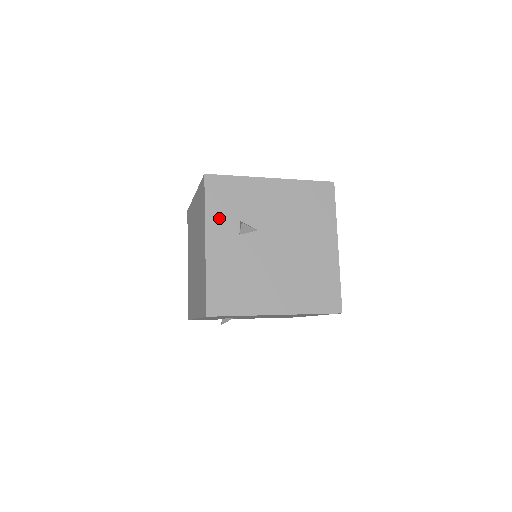
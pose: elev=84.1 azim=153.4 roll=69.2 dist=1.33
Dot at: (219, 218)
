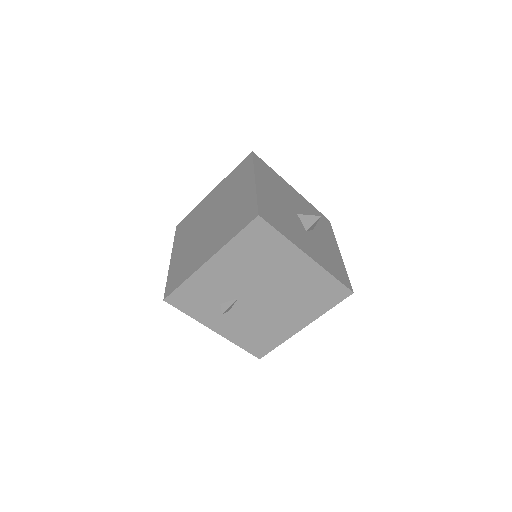
Dot at: (205, 314)
